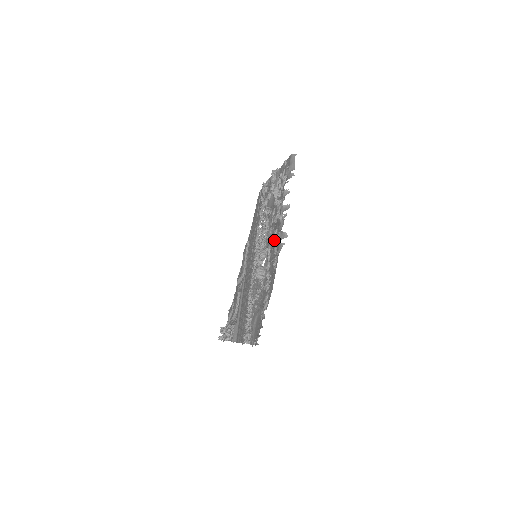
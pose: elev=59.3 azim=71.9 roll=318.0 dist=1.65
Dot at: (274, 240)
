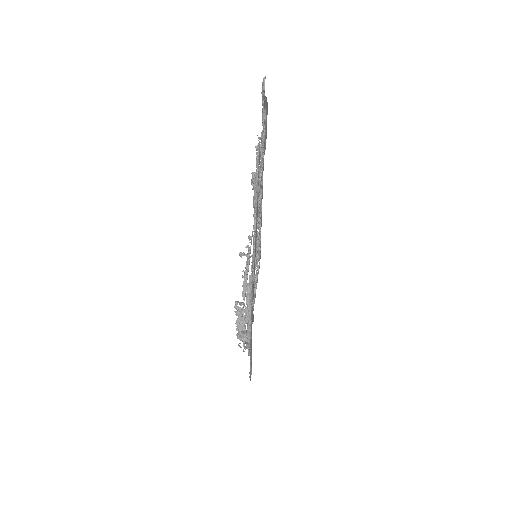
Dot at: occluded
